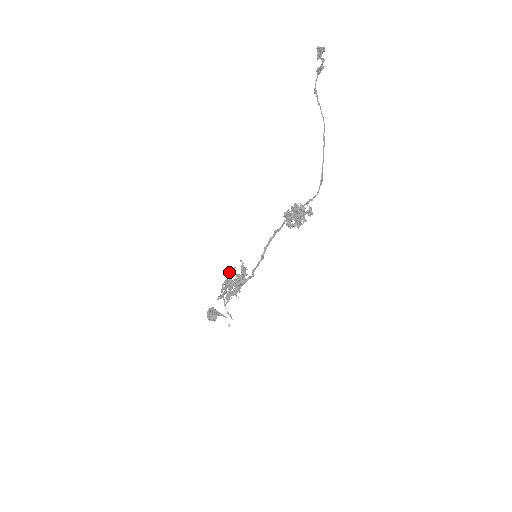
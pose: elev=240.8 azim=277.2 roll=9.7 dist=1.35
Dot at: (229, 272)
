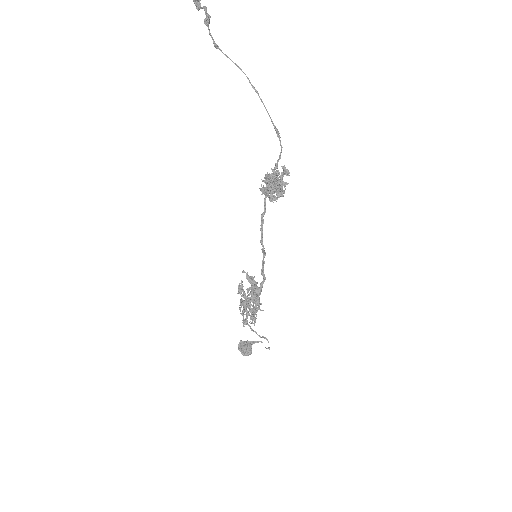
Dot at: (239, 290)
